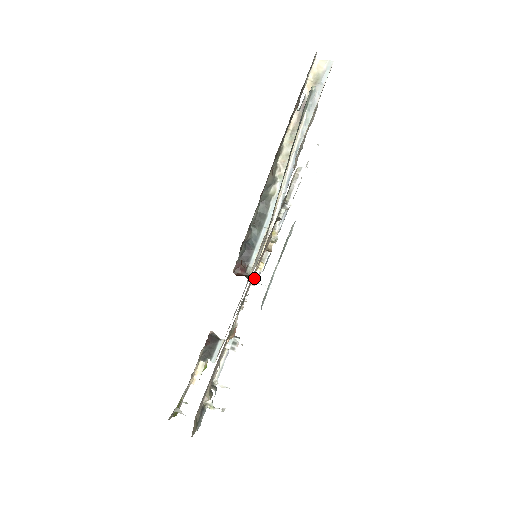
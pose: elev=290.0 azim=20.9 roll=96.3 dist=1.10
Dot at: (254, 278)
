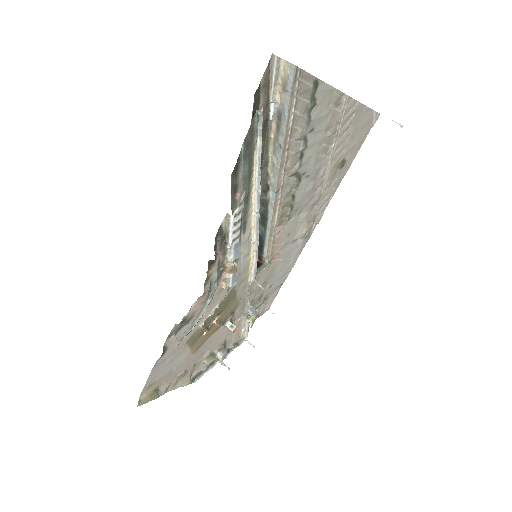
Dot at: (252, 276)
